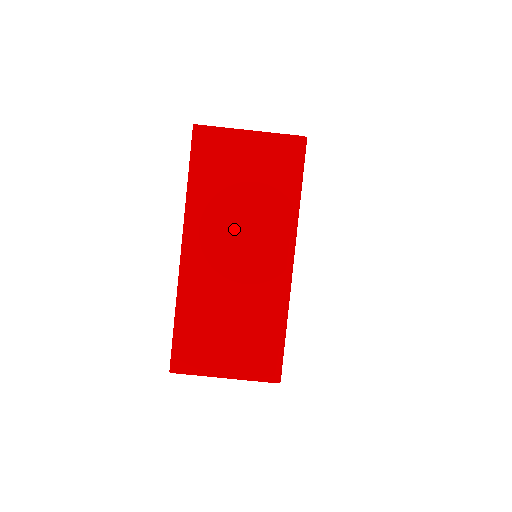
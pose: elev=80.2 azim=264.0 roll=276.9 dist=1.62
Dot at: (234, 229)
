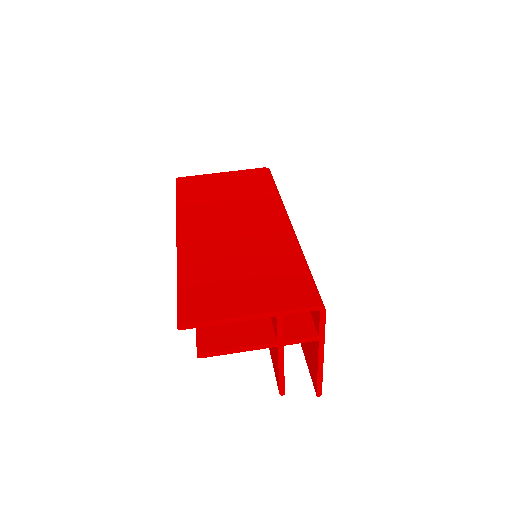
Dot at: (226, 214)
